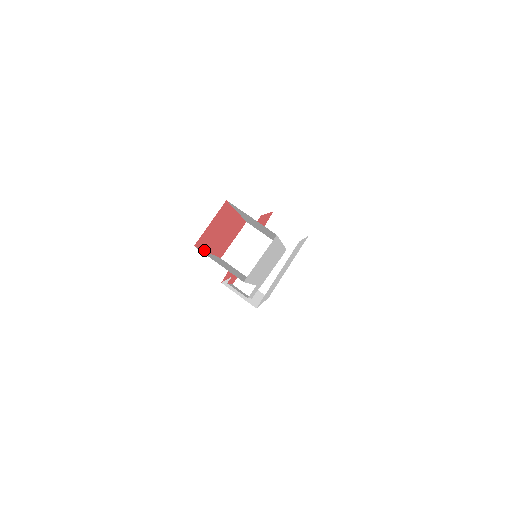
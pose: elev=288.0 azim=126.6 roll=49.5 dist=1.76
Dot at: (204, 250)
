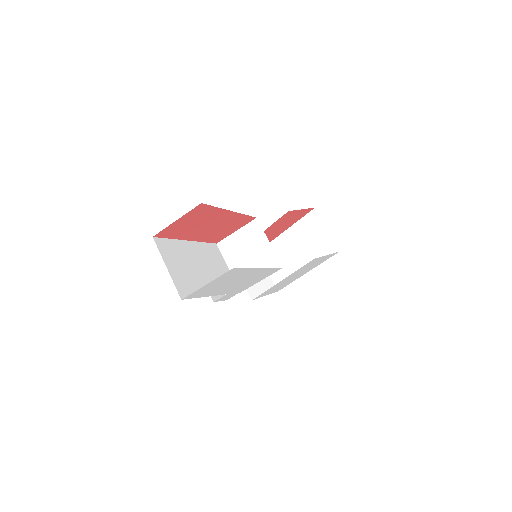
Dot at: (177, 239)
